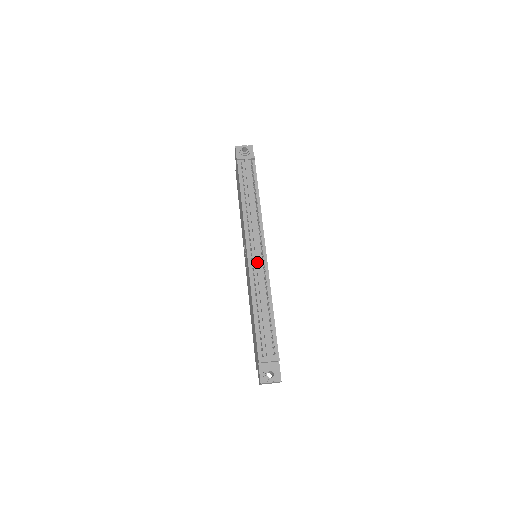
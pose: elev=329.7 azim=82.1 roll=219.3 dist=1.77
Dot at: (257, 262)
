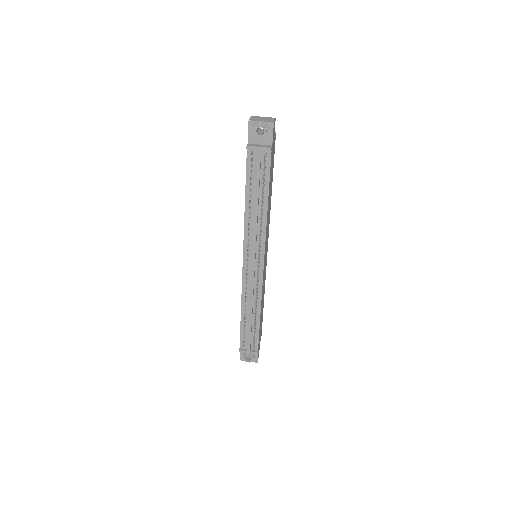
Dot at: (251, 276)
